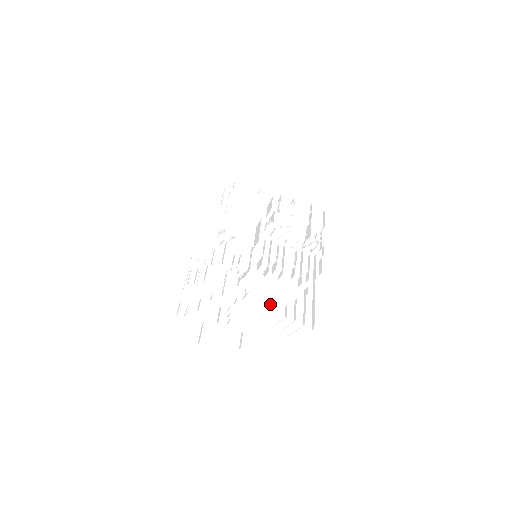
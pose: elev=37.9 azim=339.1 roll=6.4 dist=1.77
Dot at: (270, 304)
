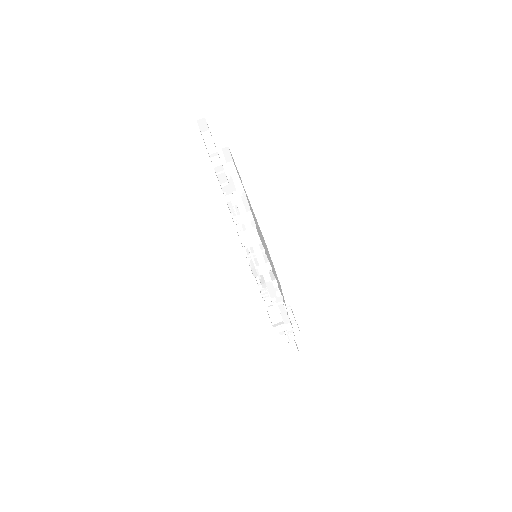
Dot at: occluded
